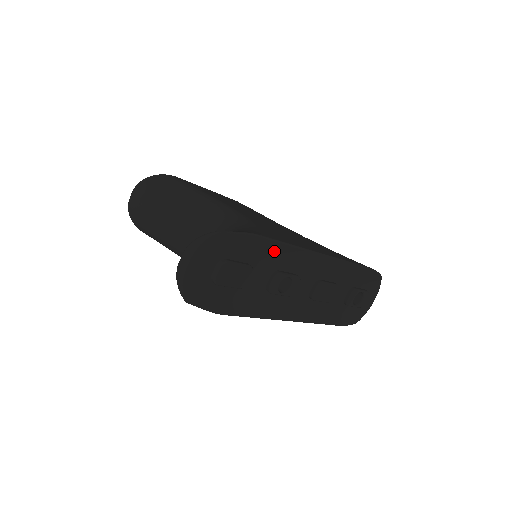
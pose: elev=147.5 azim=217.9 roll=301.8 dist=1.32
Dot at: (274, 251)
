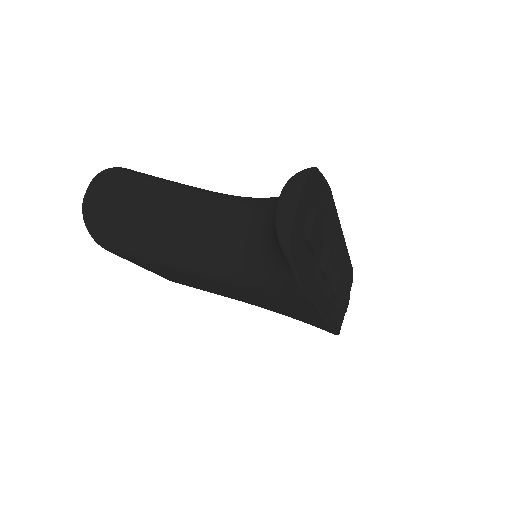
Dot at: (329, 216)
